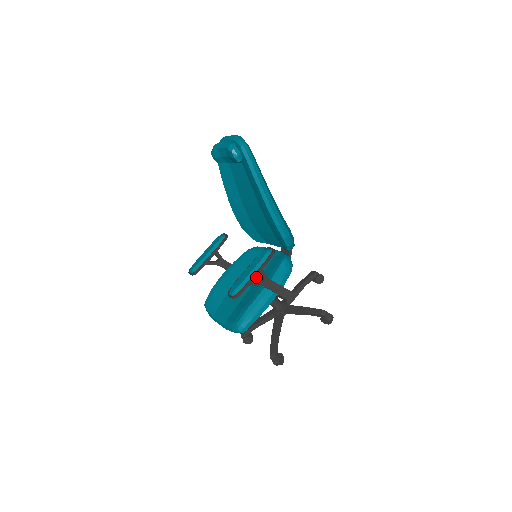
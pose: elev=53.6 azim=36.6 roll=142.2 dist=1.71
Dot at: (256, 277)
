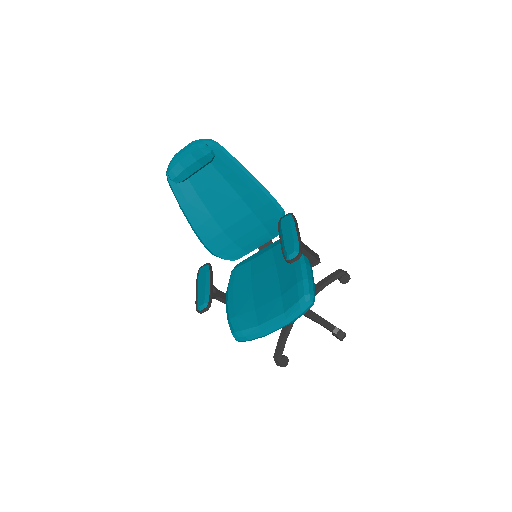
Dot at: (273, 269)
